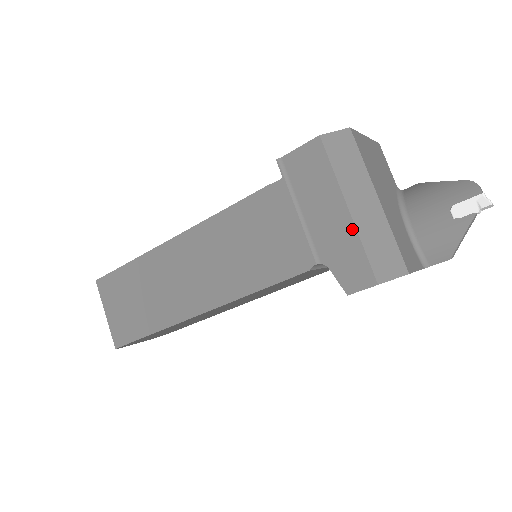
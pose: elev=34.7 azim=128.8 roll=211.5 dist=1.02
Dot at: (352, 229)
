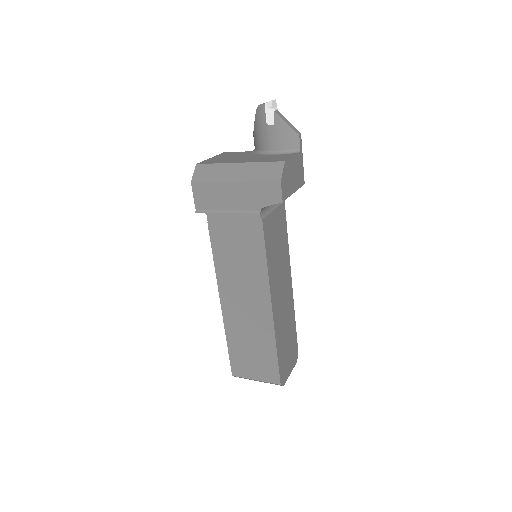
Dot at: (246, 184)
